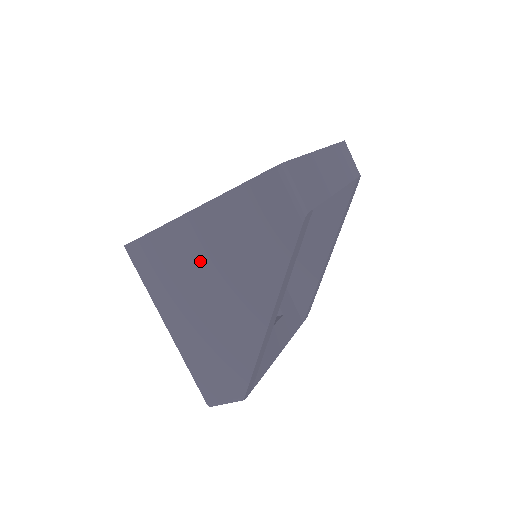
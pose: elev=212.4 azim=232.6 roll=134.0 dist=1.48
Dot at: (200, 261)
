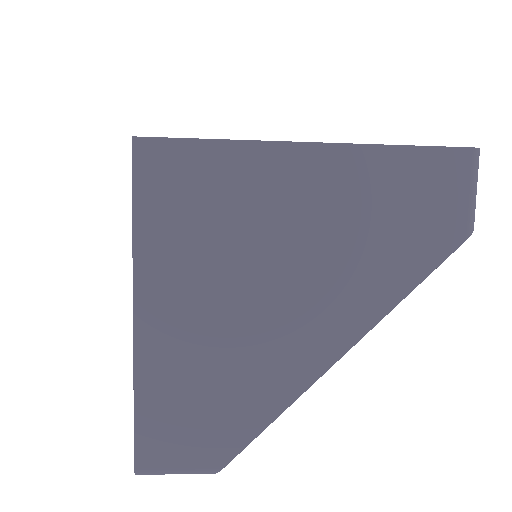
Dot at: (276, 225)
